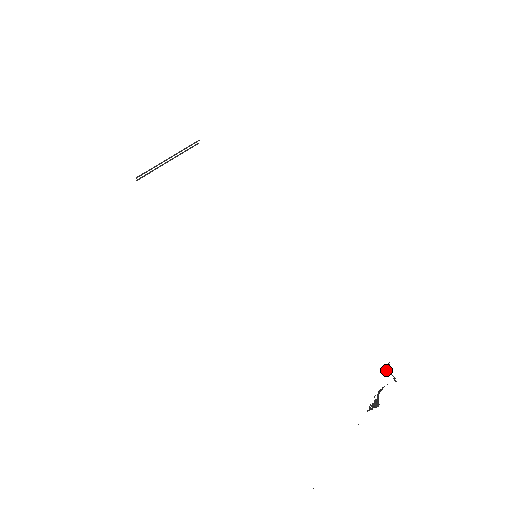
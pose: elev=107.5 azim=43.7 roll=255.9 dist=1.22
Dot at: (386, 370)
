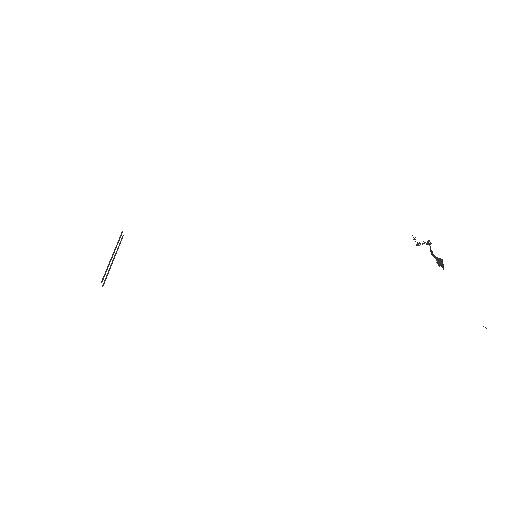
Dot at: (418, 243)
